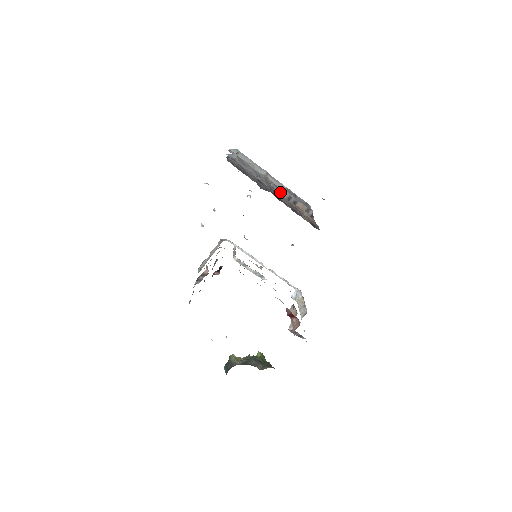
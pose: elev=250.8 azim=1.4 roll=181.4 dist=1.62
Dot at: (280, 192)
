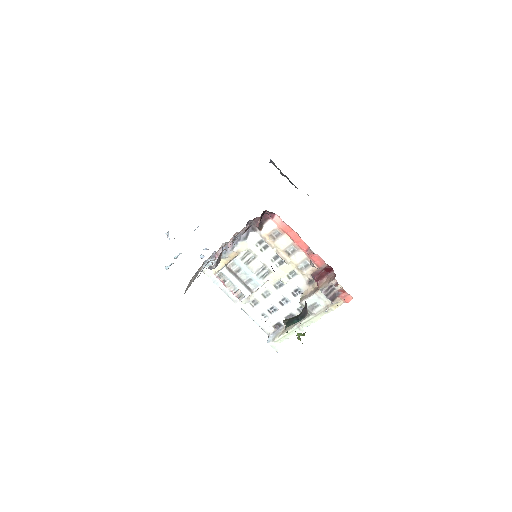
Dot at: occluded
